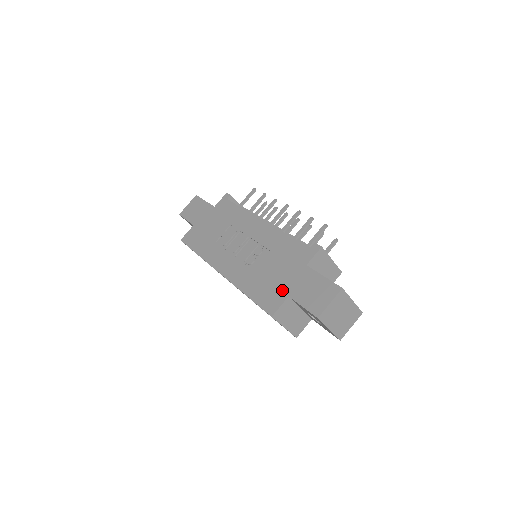
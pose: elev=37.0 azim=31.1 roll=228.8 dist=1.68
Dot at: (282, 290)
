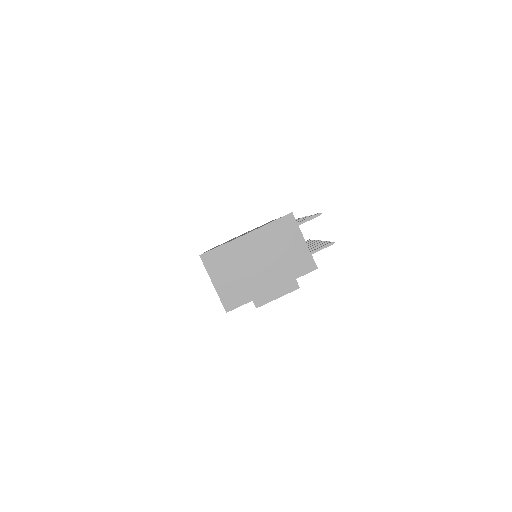
Dot at: occluded
